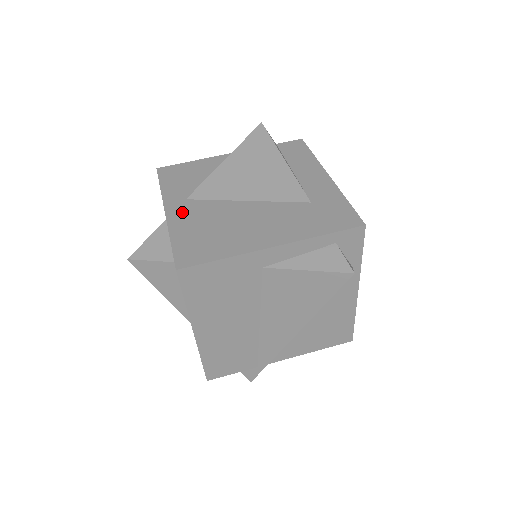
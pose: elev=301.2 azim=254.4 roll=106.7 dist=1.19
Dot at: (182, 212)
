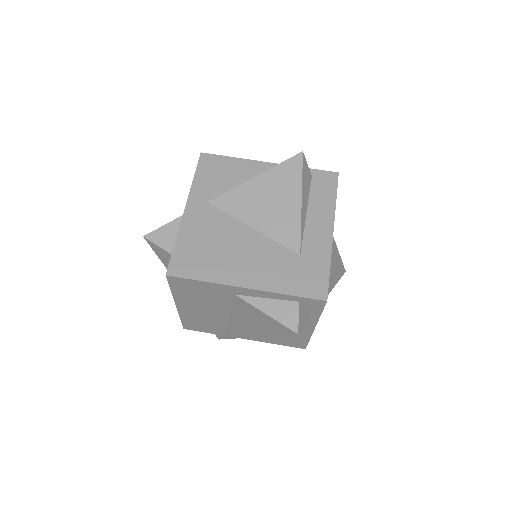
Dot at: (197, 216)
